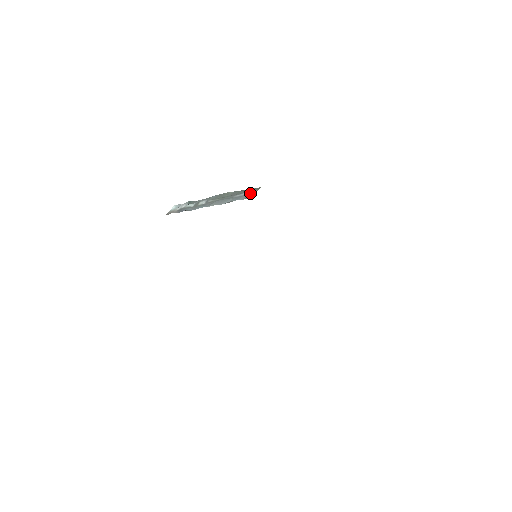
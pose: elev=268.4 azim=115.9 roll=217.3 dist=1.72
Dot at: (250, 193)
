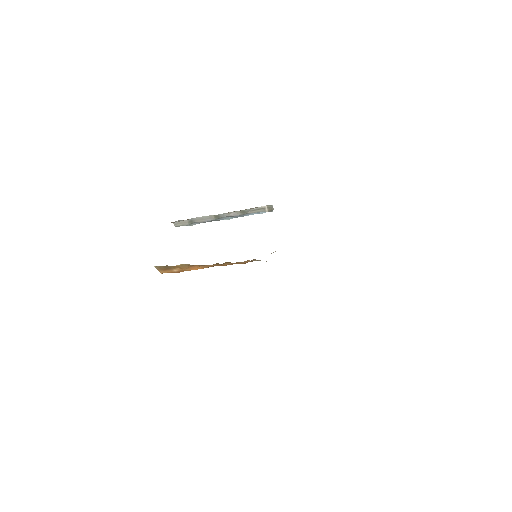
Dot at: occluded
